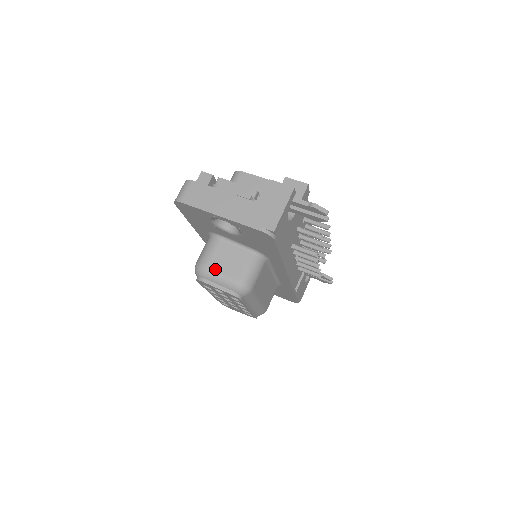
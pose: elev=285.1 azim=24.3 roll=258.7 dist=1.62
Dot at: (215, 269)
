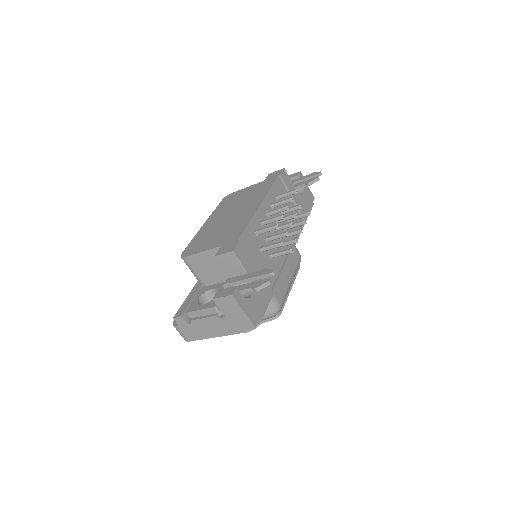
Dot at: occluded
